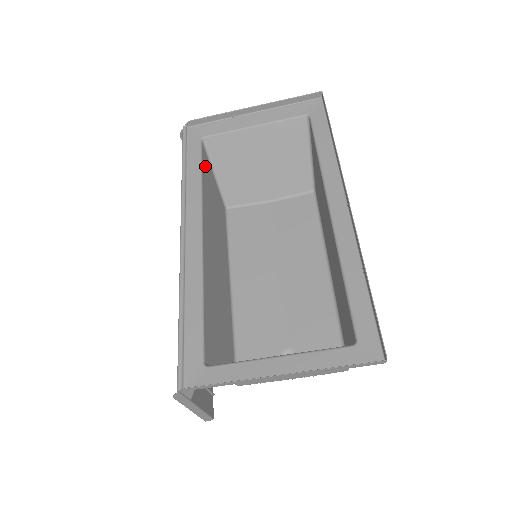
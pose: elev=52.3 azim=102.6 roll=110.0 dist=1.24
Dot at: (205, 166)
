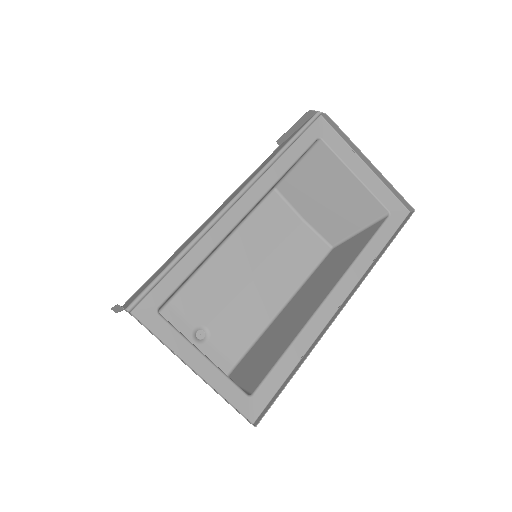
Dot at: occluded
